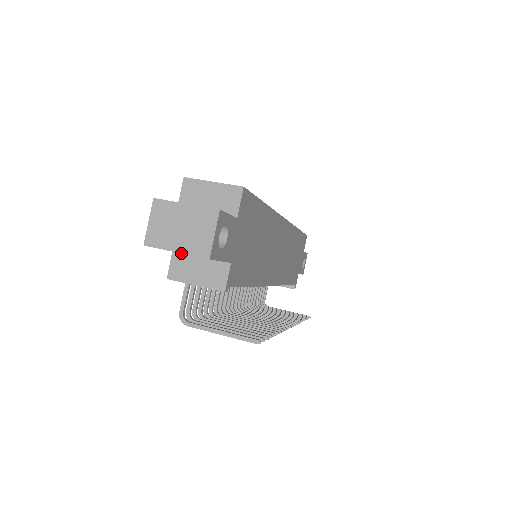
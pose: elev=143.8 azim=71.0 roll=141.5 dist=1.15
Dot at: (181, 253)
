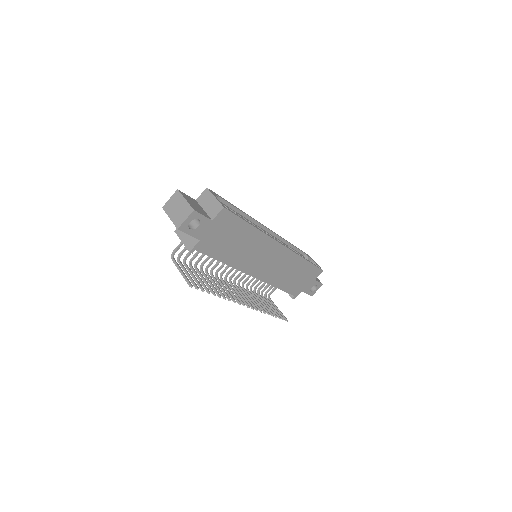
Dot at: (171, 220)
